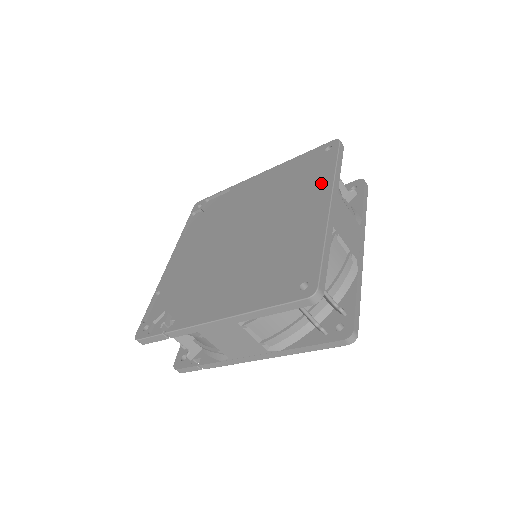
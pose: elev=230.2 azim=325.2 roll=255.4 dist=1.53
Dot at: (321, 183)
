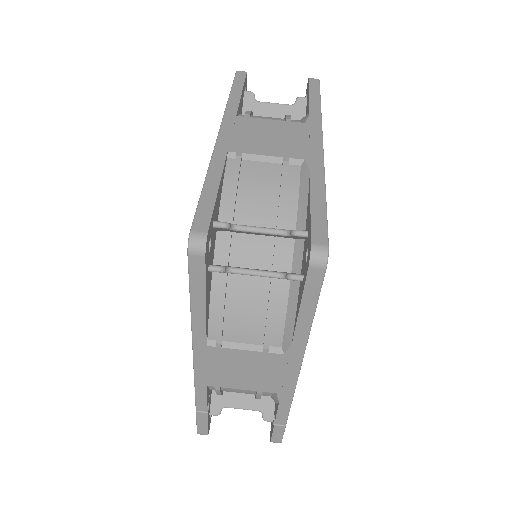
Dot at: occluded
